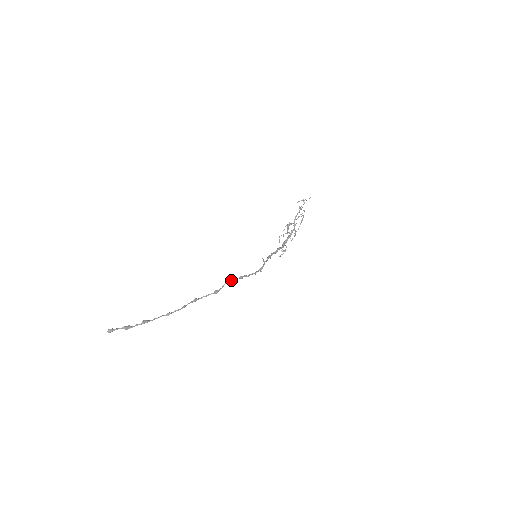
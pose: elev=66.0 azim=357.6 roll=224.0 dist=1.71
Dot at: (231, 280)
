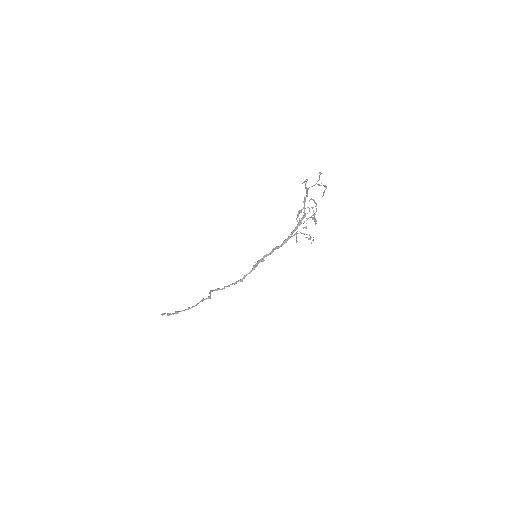
Dot at: (210, 291)
